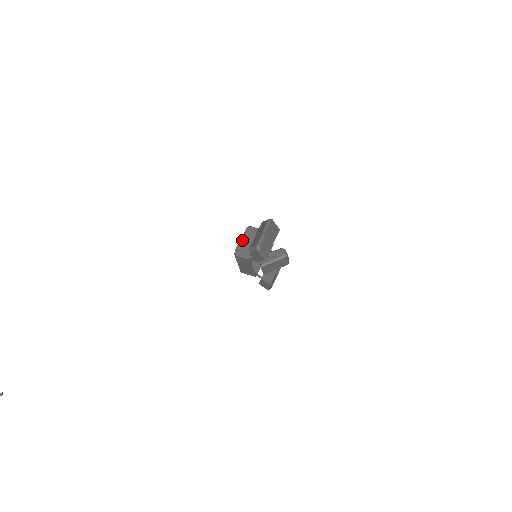
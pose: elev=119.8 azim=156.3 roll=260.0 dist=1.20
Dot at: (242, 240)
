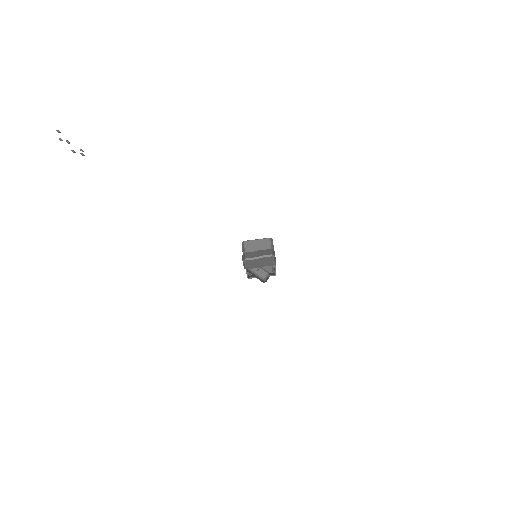
Dot at: (255, 241)
